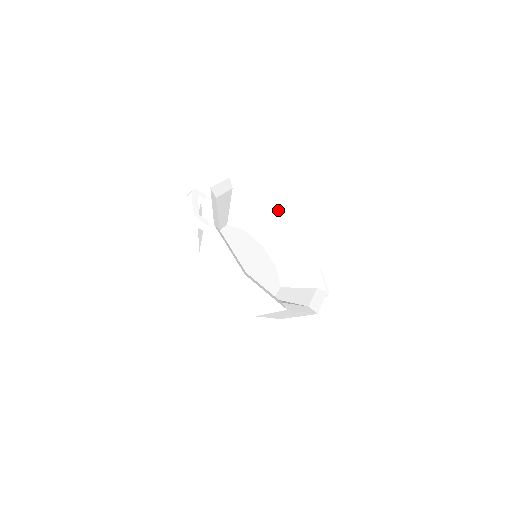
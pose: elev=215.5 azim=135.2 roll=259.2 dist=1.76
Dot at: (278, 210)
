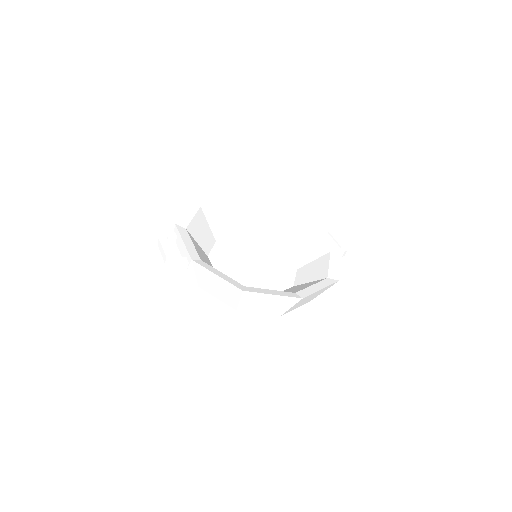
Dot at: (258, 197)
